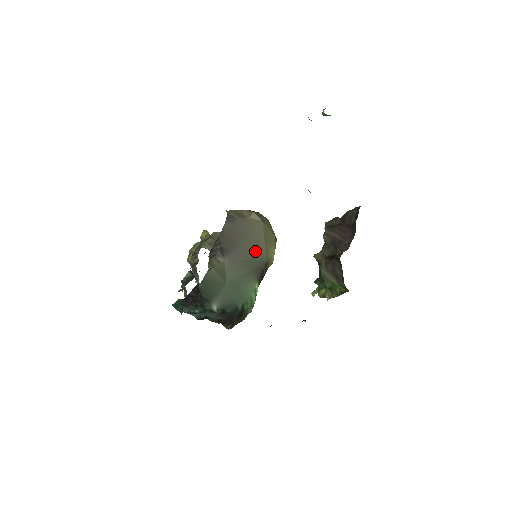
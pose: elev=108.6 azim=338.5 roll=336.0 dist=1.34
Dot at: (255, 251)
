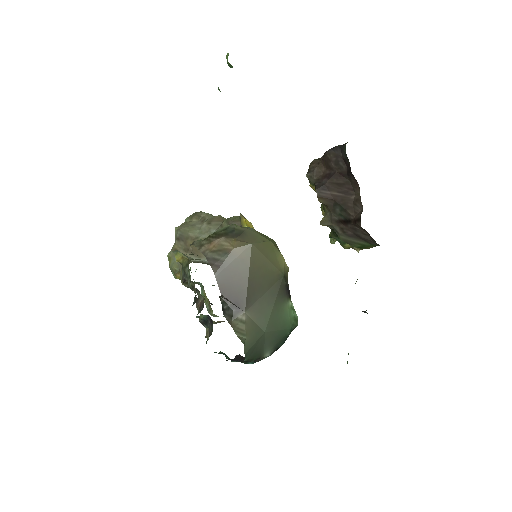
Dot at: (266, 277)
